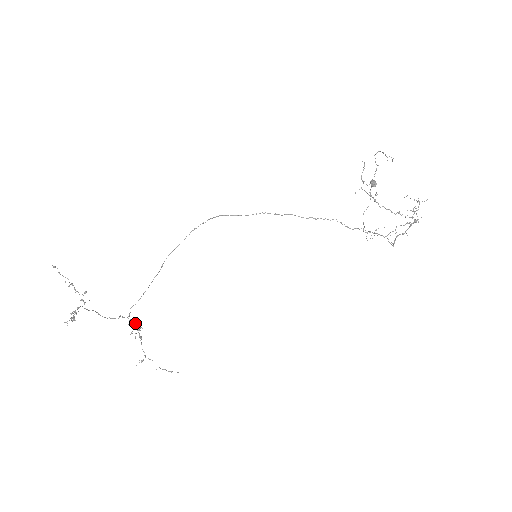
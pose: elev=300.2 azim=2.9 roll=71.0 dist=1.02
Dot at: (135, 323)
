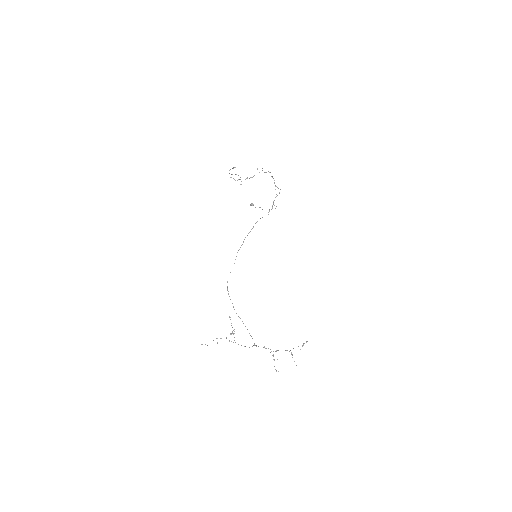
Dot at: occluded
